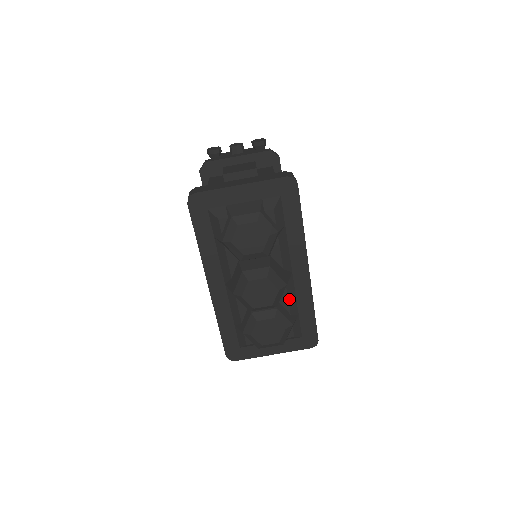
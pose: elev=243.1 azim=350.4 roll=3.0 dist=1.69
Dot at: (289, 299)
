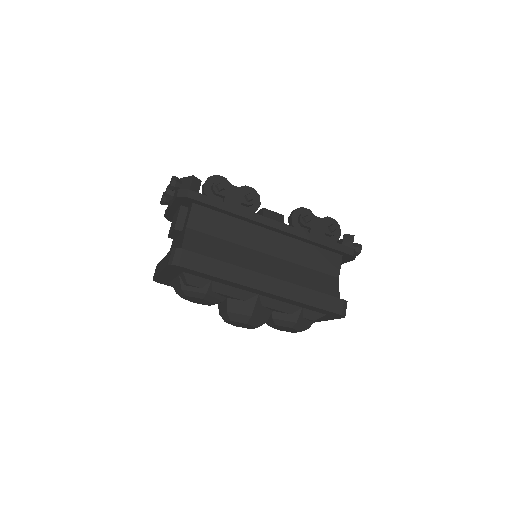
Dot at: (277, 308)
